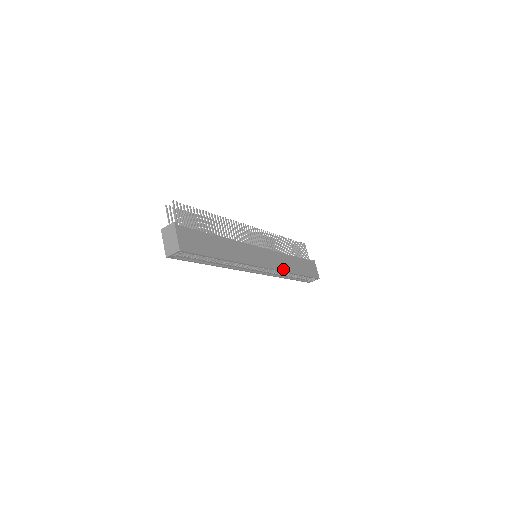
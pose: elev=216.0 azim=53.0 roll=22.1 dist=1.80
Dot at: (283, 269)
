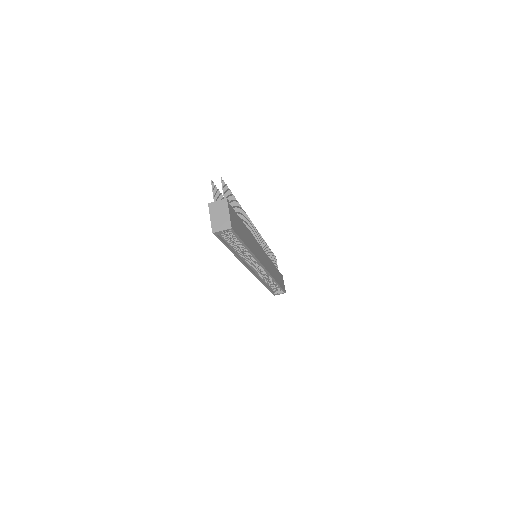
Dot at: (272, 275)
